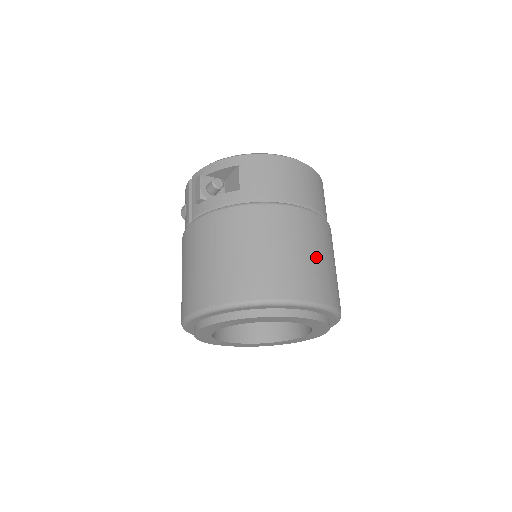
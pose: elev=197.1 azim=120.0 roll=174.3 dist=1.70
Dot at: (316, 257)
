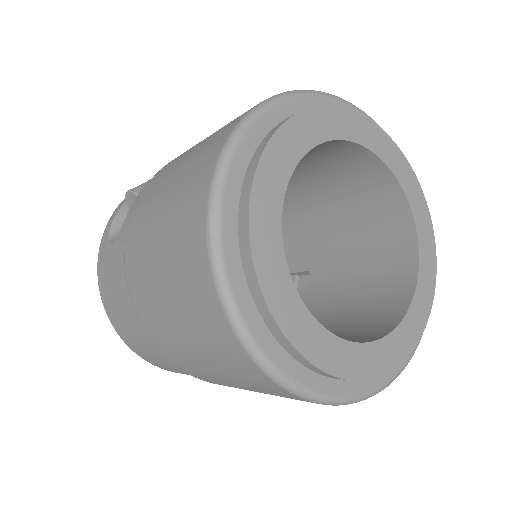
Dot at: occluded
